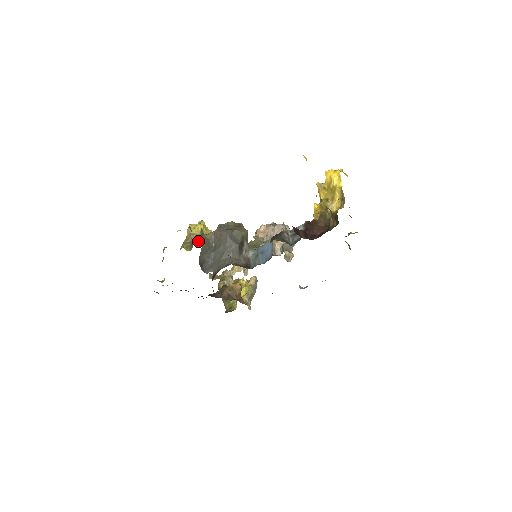
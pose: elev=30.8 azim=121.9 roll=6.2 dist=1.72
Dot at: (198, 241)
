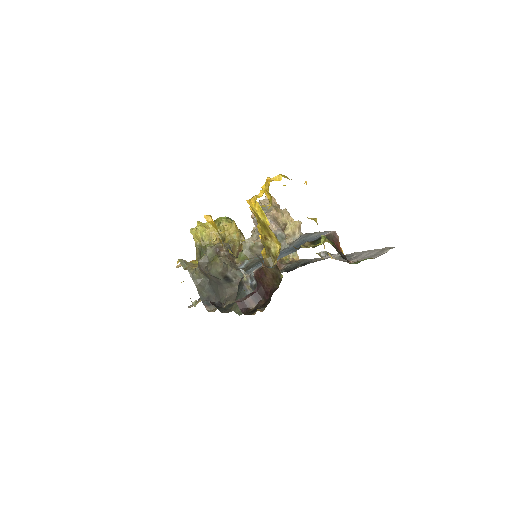
Dot at: (201, 257)
